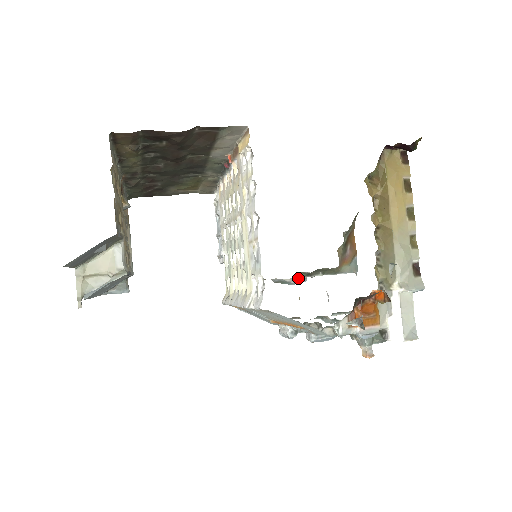
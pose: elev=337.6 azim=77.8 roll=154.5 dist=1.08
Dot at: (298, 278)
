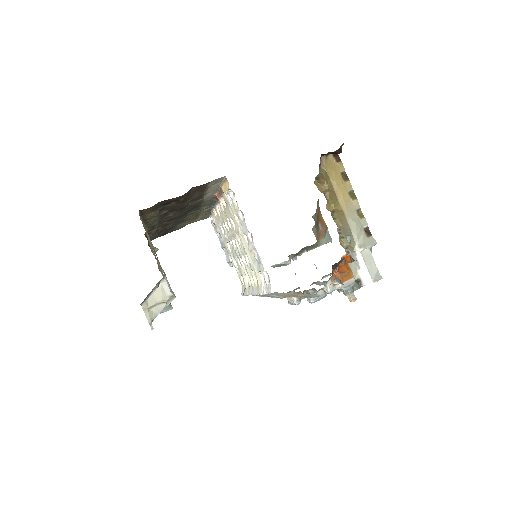
Dot at: (290, 259)
